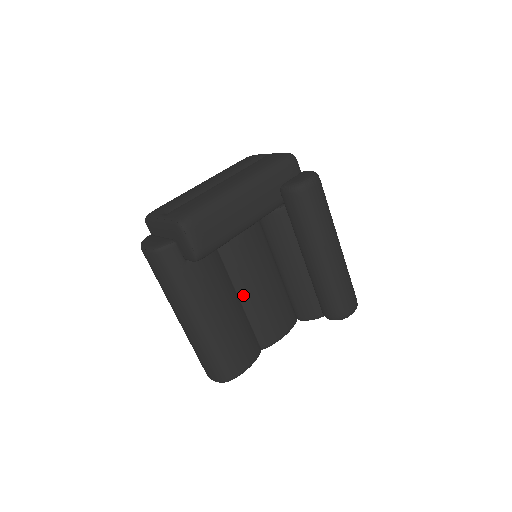
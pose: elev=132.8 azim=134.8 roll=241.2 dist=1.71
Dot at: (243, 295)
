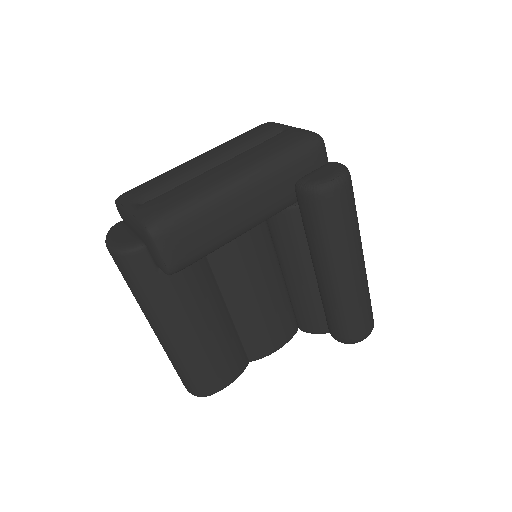
Dot at: (233, 304)
